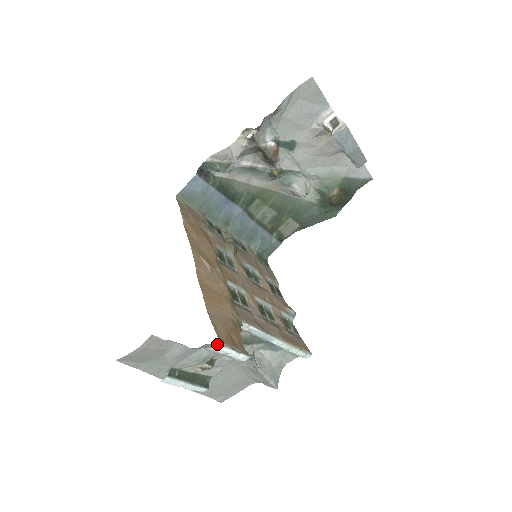
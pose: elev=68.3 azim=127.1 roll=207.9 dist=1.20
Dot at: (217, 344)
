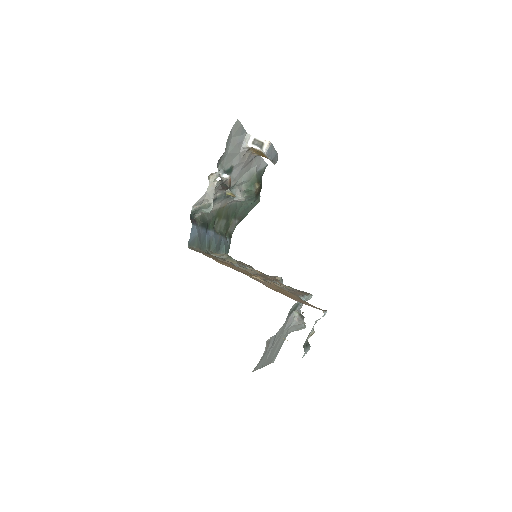
Dot at: occluded
